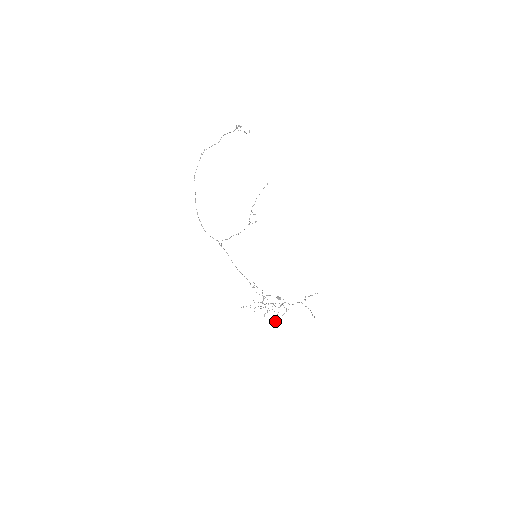
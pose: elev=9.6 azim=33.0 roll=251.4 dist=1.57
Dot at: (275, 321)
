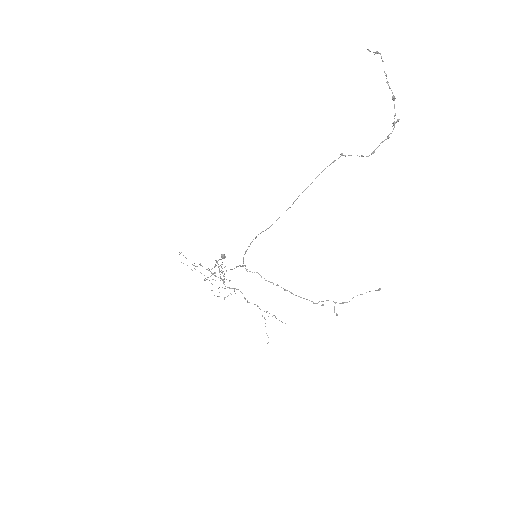
Dot at: occluded
